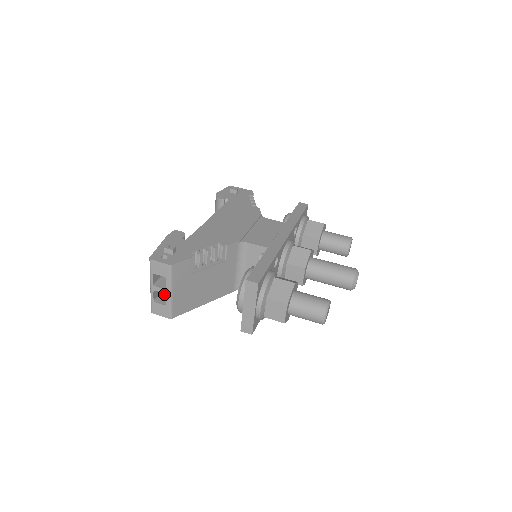
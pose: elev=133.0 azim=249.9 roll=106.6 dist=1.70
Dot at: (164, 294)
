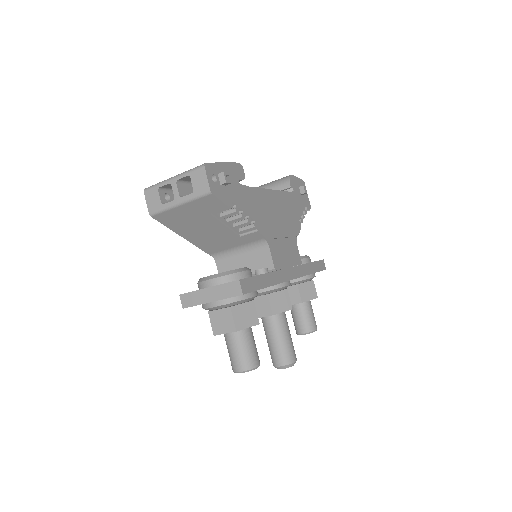
Dot at: (171, 192)
